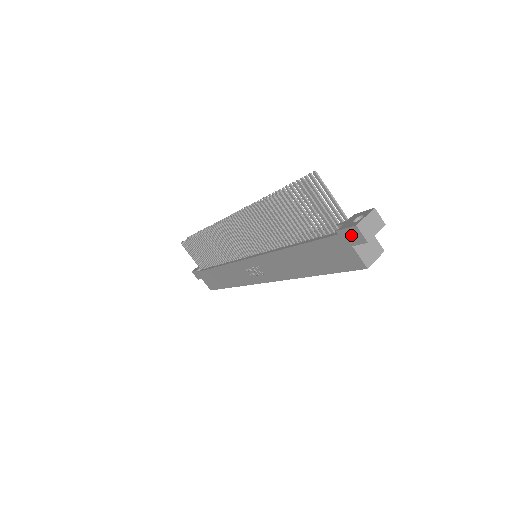
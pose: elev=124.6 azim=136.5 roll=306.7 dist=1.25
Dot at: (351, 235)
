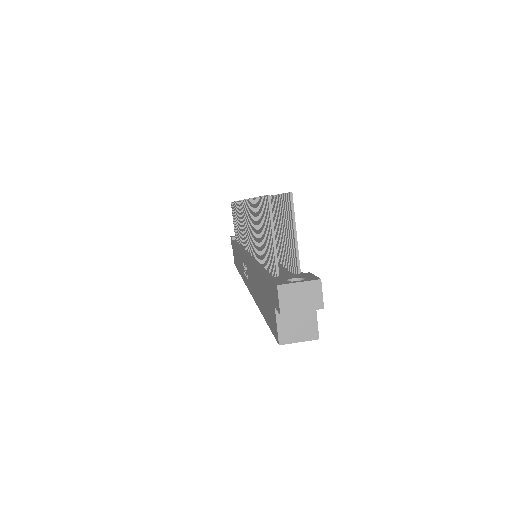
Dot at: (275, 293)
